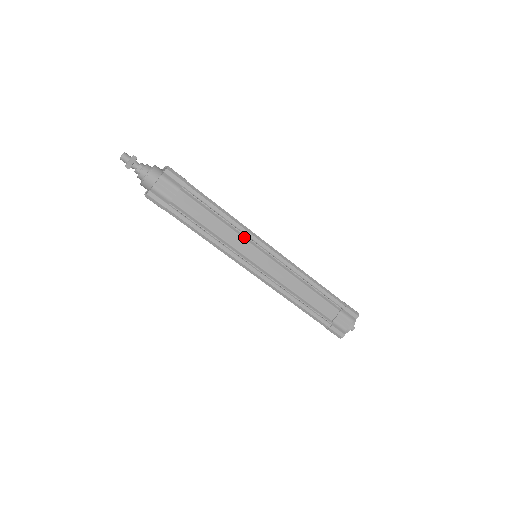
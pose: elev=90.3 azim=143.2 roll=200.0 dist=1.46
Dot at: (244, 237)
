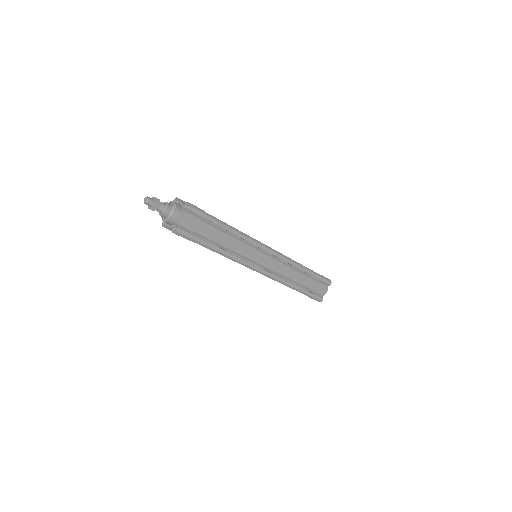
Dot at: (250, 246)
